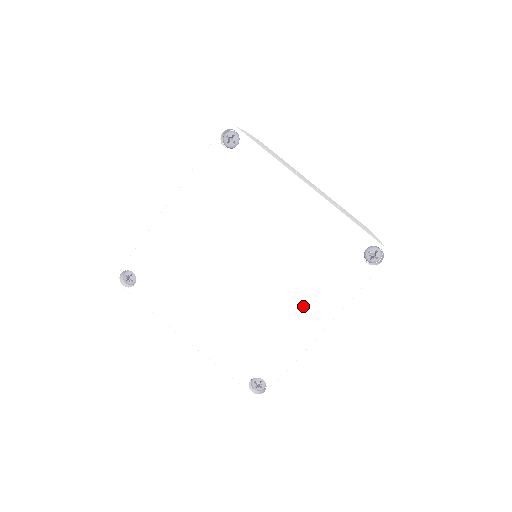
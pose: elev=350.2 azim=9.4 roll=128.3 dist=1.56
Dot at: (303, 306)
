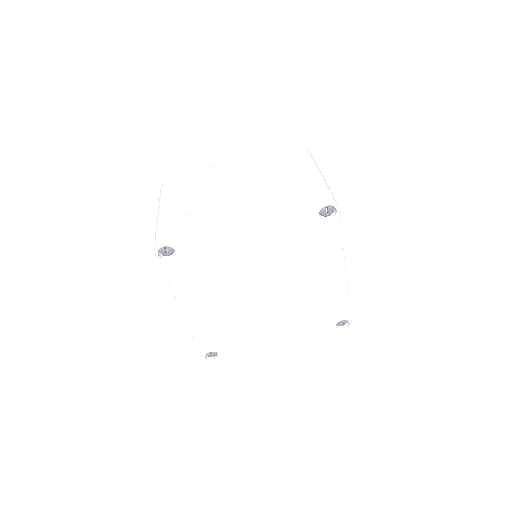
Dot at: (319, 274)
